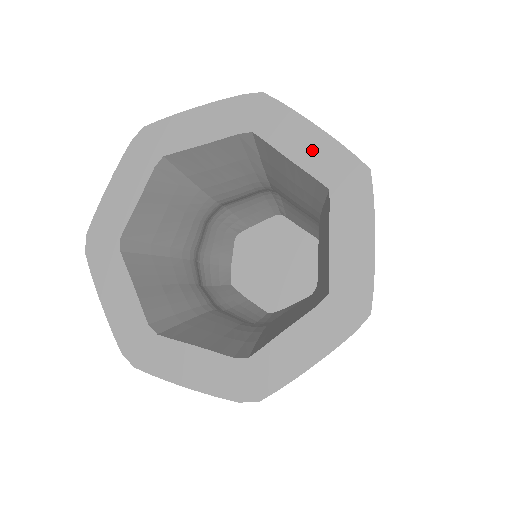
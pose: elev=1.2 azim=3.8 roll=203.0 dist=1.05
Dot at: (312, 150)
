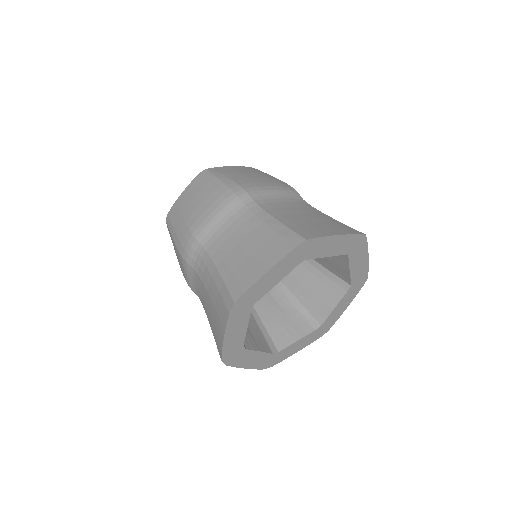
Dot at: (338, 246)
